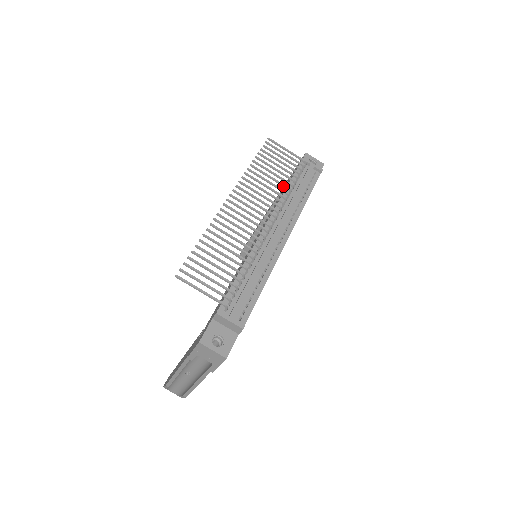
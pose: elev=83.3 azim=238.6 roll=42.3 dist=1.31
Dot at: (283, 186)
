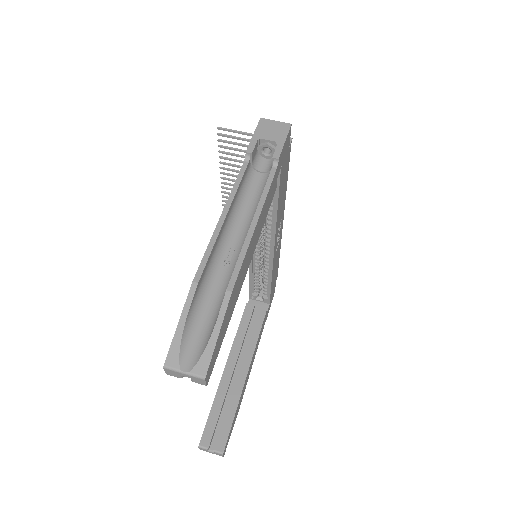
Dot at: occluded
